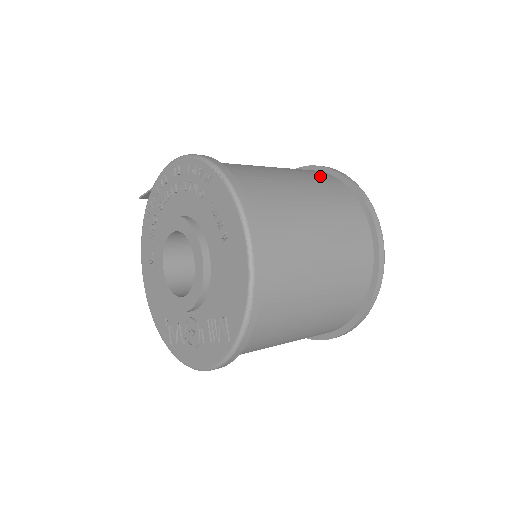
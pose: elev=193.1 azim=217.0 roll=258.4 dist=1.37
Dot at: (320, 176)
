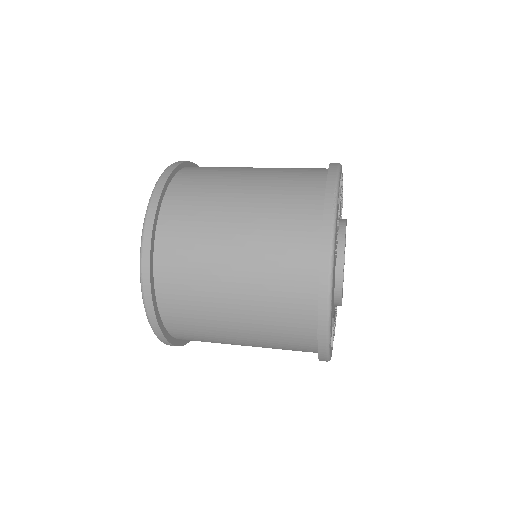
Dot at: (299, 187)
